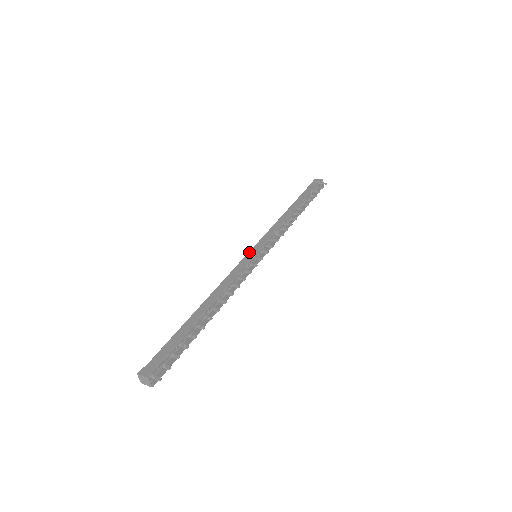
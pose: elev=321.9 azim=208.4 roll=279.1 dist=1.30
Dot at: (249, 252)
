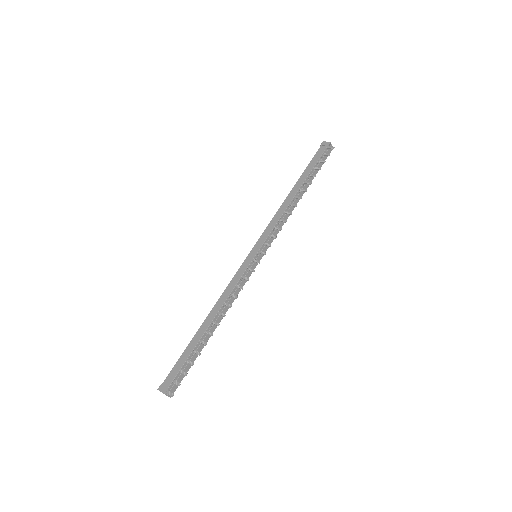
Dot at: (249, 254)
